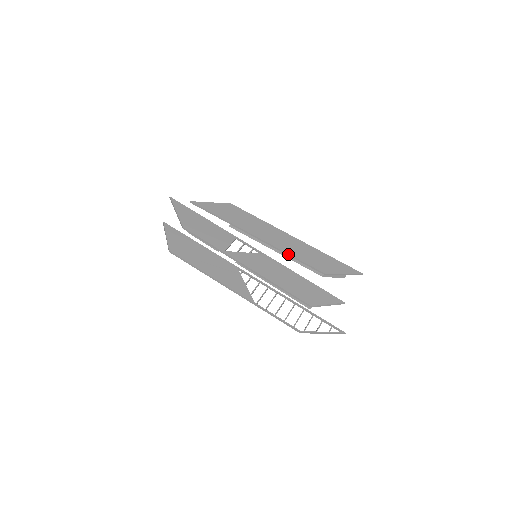
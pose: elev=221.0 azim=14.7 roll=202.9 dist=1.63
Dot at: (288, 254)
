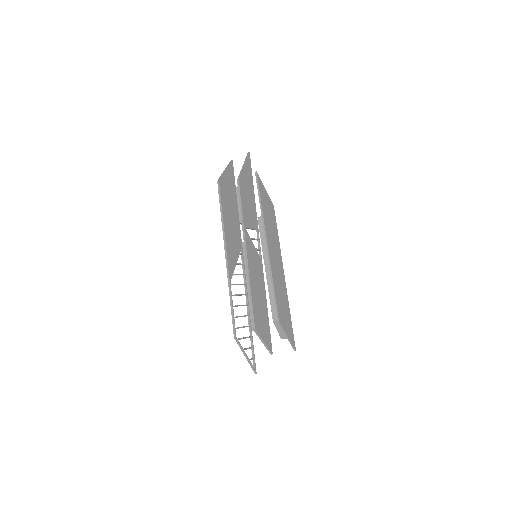
Dot at: (273, 281)
